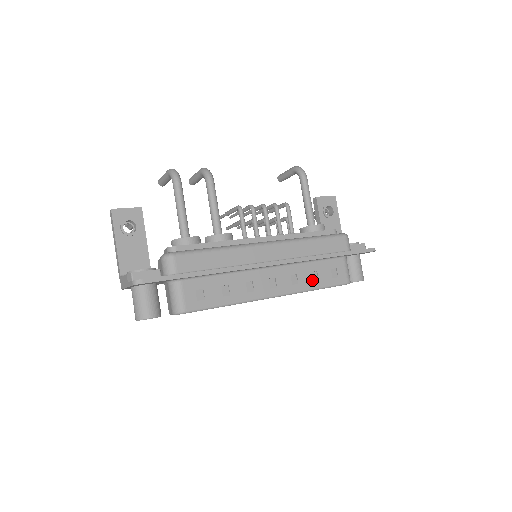
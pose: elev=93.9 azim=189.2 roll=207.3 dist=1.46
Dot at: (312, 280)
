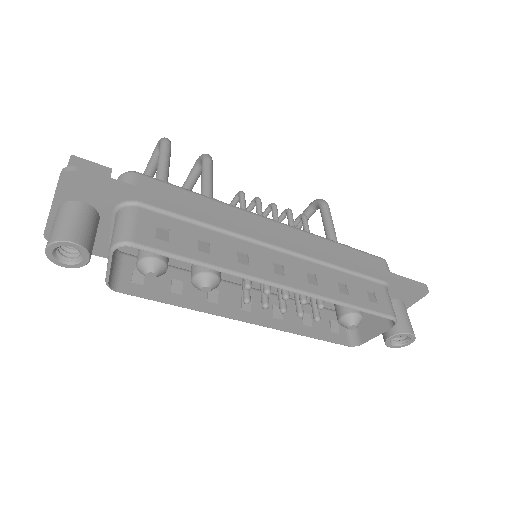
Dot at: (339, 290)
